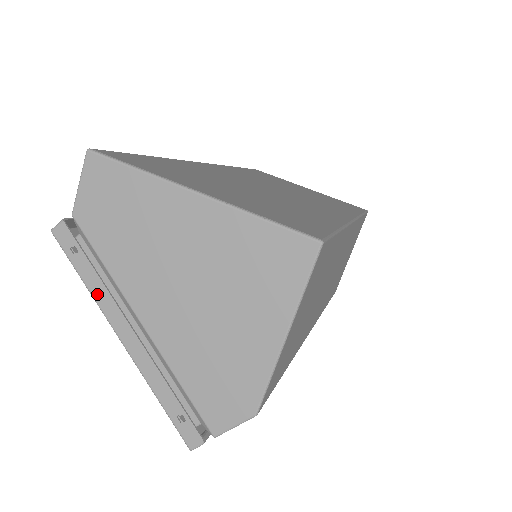
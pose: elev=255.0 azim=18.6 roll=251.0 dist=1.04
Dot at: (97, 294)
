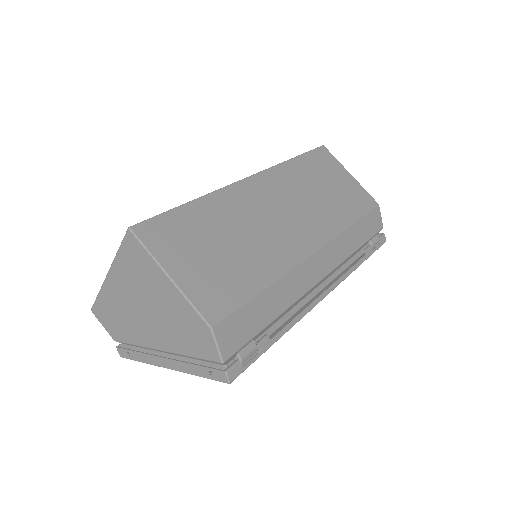
Dot at: (147, 360)
